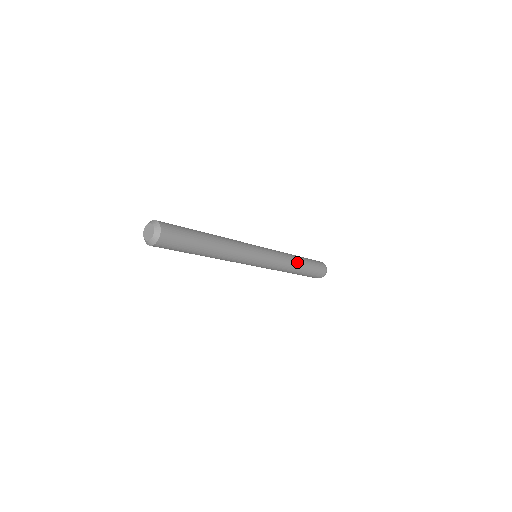
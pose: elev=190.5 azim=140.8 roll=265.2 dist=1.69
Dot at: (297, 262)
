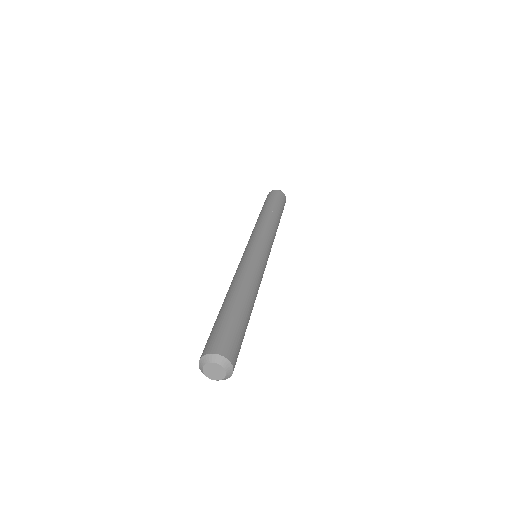
Dot at: (278, 225)
